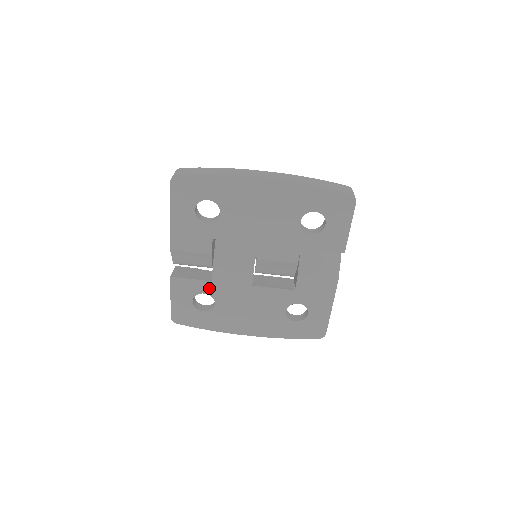
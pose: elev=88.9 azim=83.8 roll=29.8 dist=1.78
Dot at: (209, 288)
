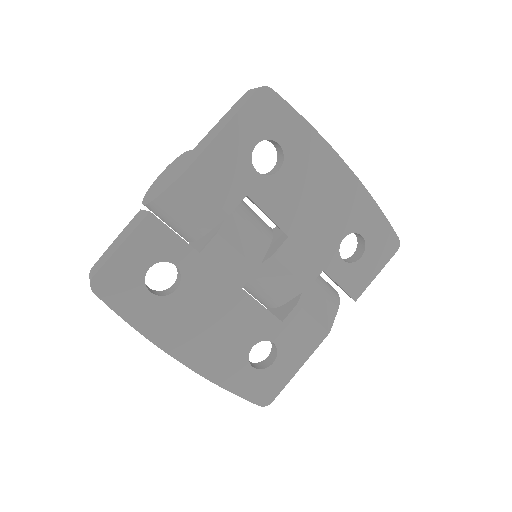
Dot at: (188, 261)
